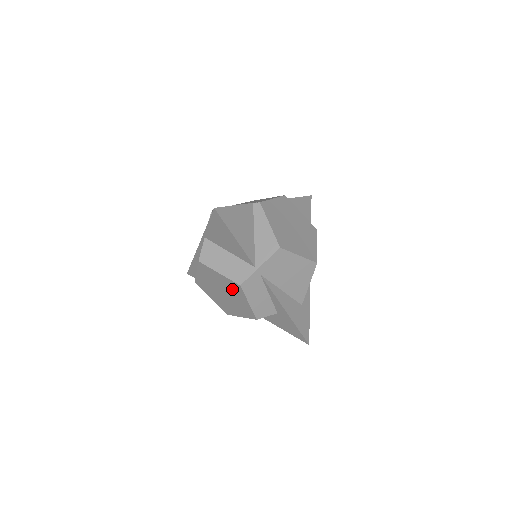
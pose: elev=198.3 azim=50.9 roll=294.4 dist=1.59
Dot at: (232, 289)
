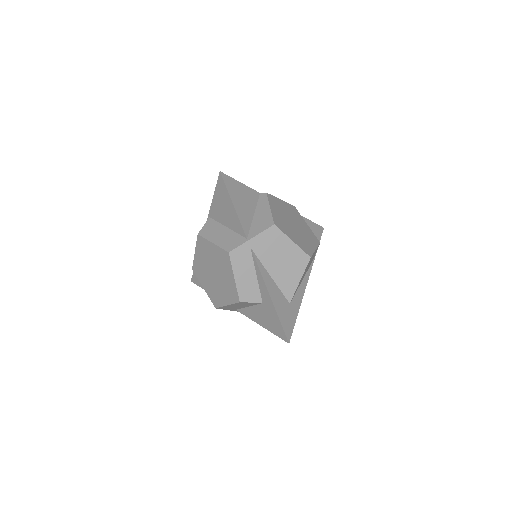
Dot at: (222, 262)
